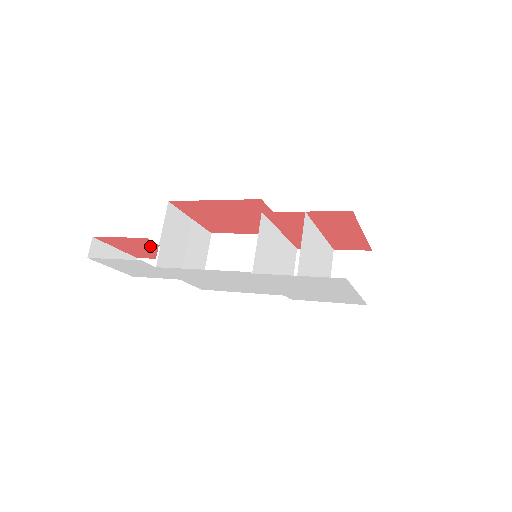
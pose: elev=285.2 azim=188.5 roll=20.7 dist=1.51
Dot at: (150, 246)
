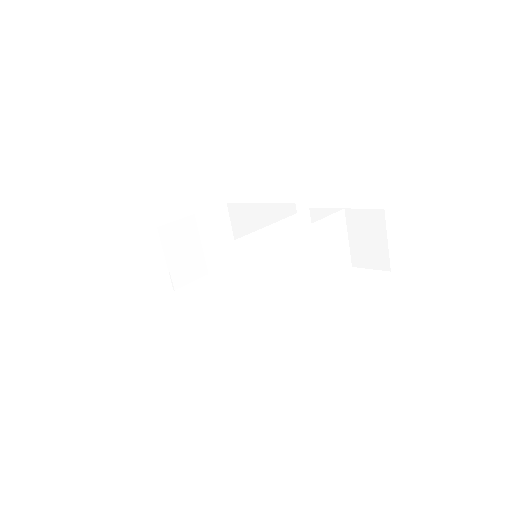
Dot at: occluded
